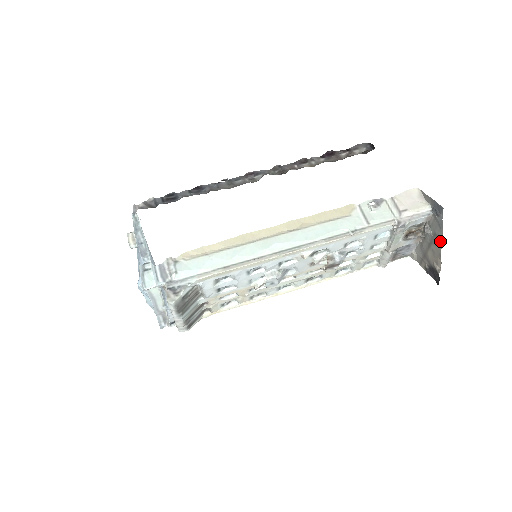
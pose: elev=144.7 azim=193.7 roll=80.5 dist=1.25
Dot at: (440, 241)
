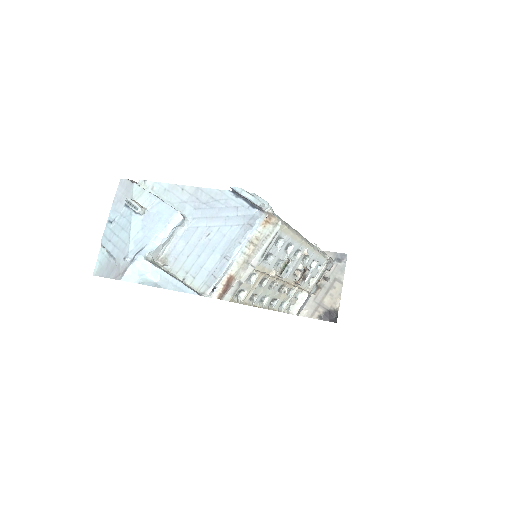
Dot at: (341, 282)
